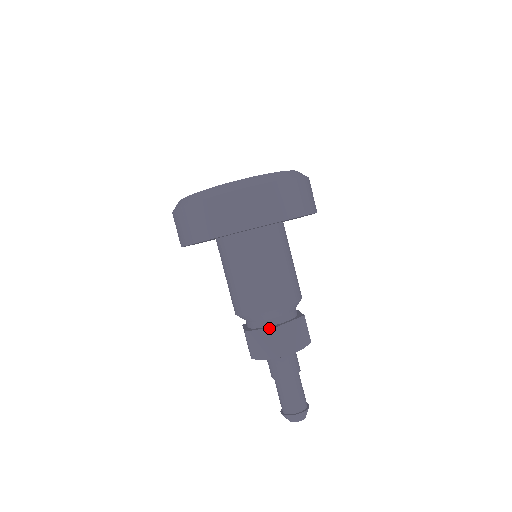
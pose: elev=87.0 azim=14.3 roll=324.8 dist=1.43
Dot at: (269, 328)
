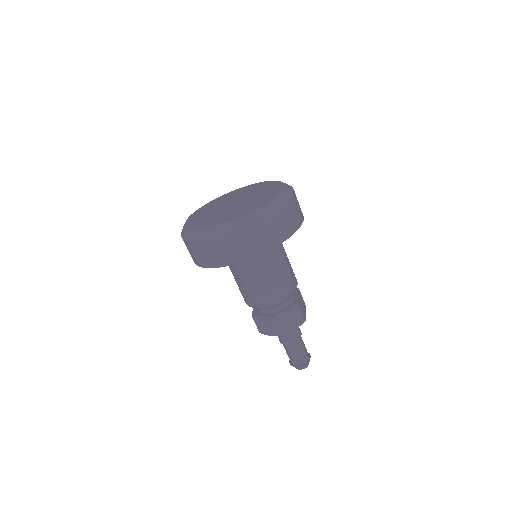
Dot at: (268, 317)
